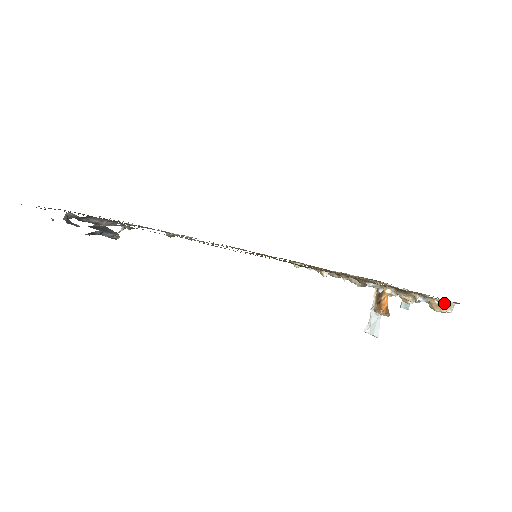
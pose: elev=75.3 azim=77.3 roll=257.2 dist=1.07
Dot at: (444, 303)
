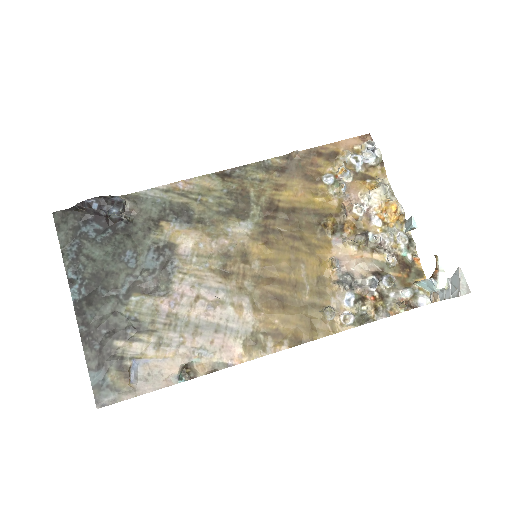
Dot at: occluded
